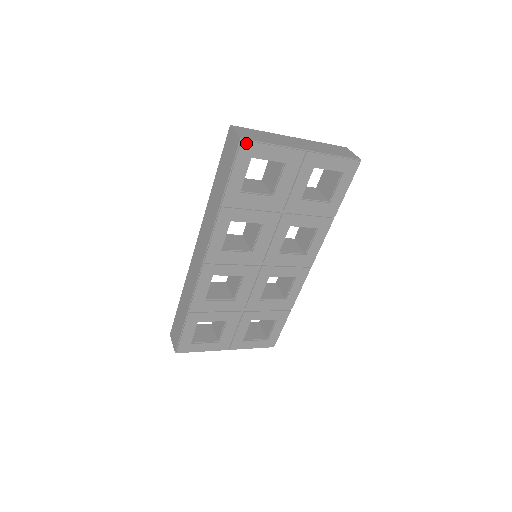
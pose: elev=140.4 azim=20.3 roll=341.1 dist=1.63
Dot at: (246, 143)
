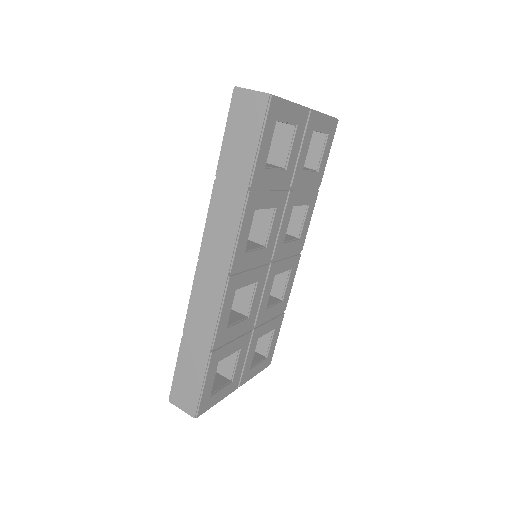
Dot at: (274, 100)
